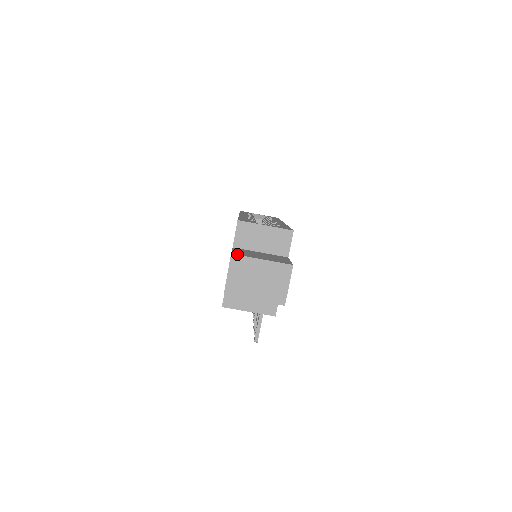
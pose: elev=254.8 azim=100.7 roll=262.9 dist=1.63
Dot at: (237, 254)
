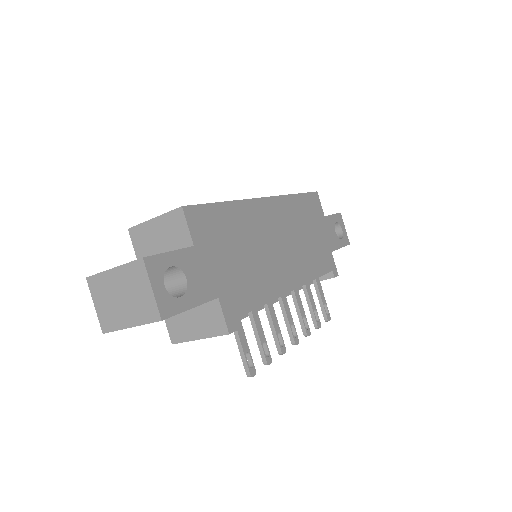
Dot at: (93, 275)
